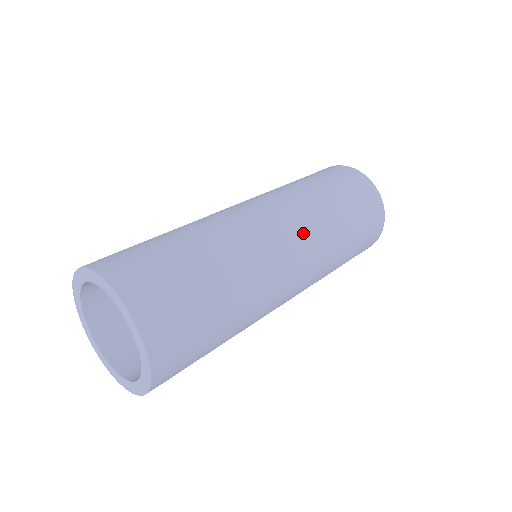
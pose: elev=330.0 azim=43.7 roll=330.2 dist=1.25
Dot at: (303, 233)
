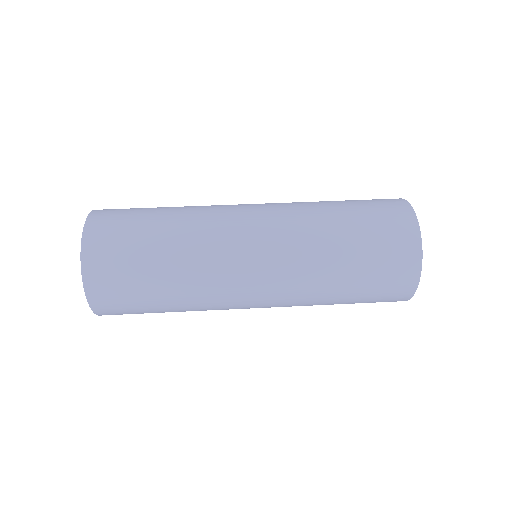
Dot at: (278, 296)
